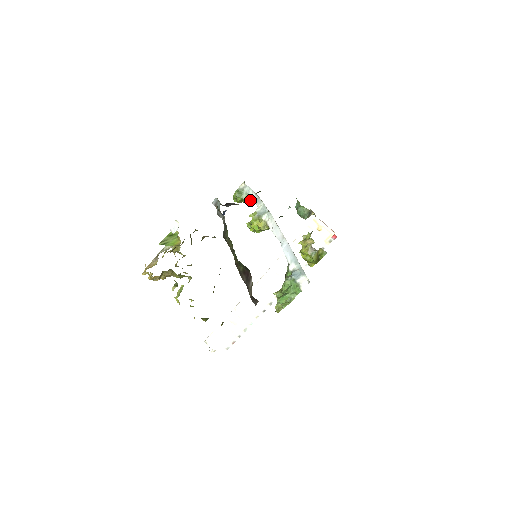
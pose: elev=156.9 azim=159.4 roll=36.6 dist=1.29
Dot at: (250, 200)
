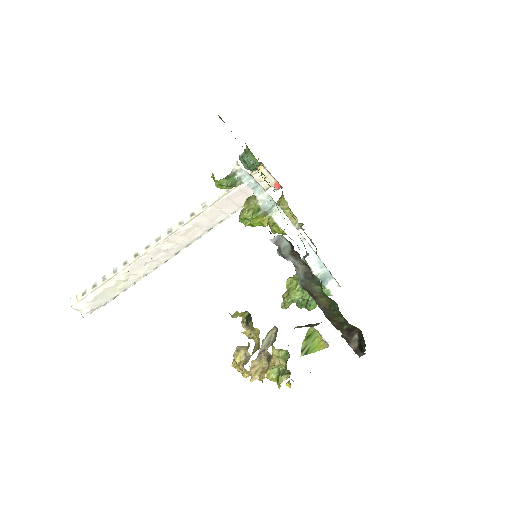
Dot at: occluded
